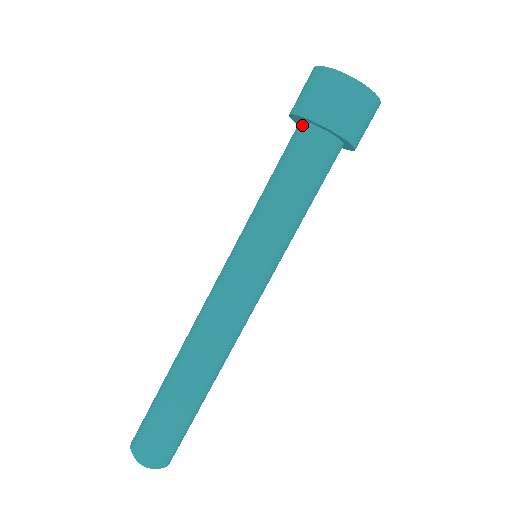
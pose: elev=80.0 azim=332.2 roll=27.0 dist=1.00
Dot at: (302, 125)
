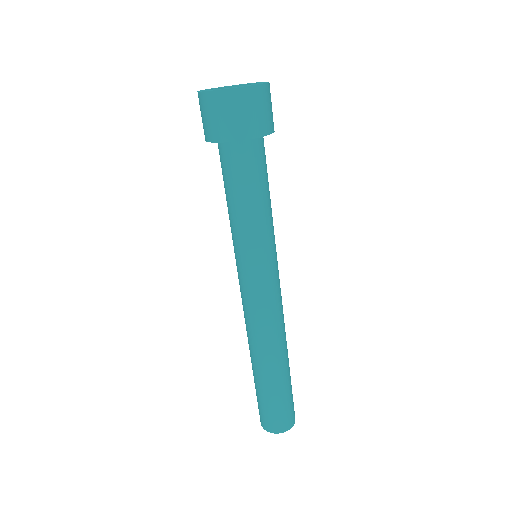
Dot at: (227, 145)
